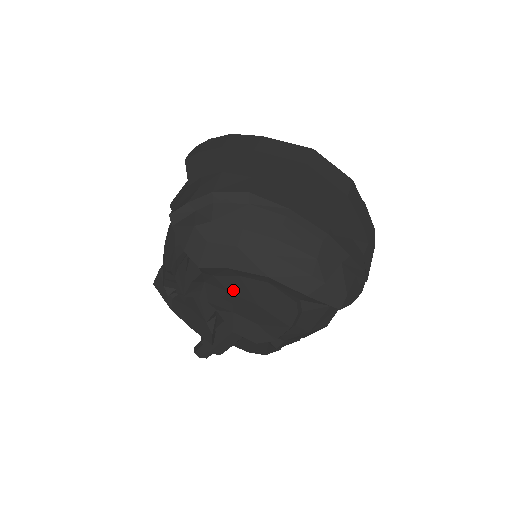
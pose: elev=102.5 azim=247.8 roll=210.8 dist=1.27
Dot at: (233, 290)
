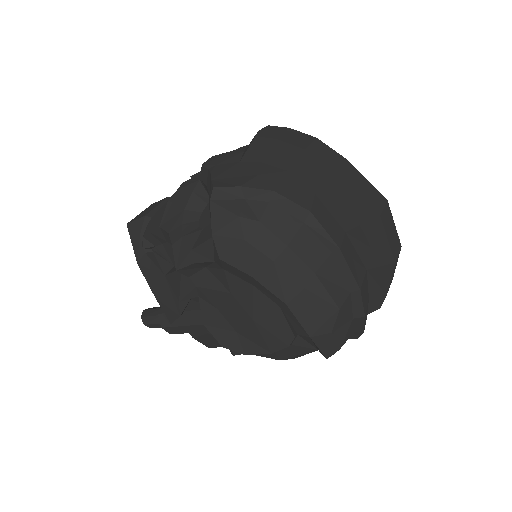
Dot at: (235, 293)
